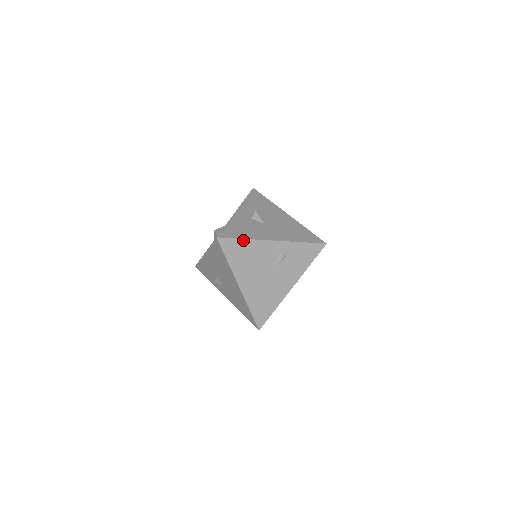
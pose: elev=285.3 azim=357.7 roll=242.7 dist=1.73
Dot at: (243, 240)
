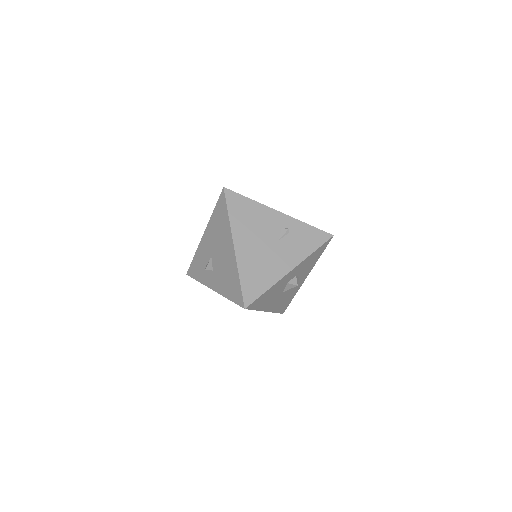
Dot at: (249, 200)
